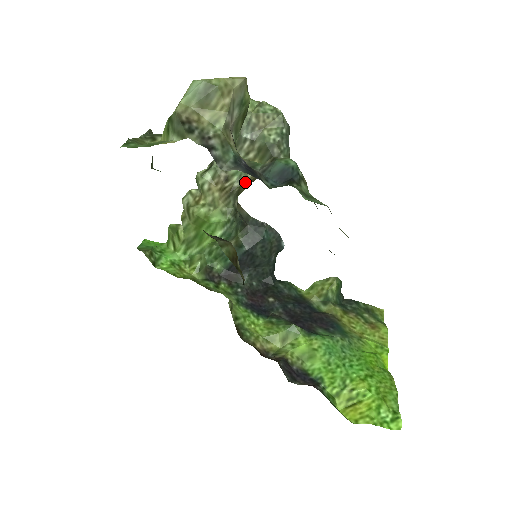
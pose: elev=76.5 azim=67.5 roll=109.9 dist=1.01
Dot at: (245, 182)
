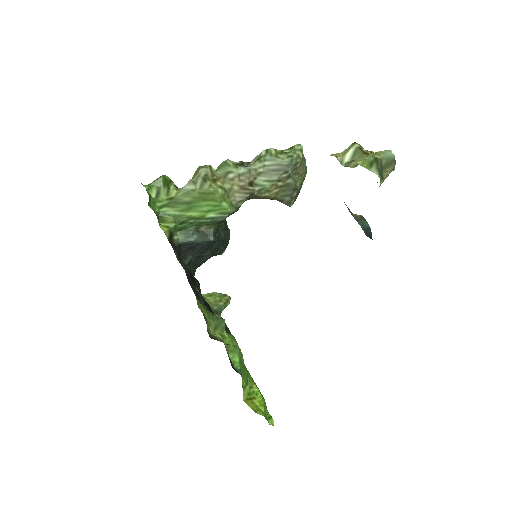
Dot at: (260, 196)
